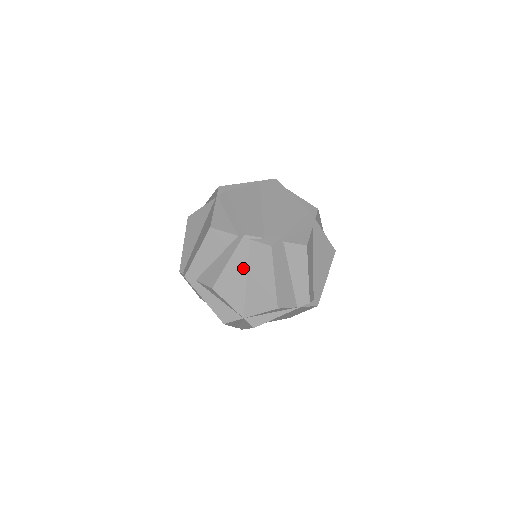
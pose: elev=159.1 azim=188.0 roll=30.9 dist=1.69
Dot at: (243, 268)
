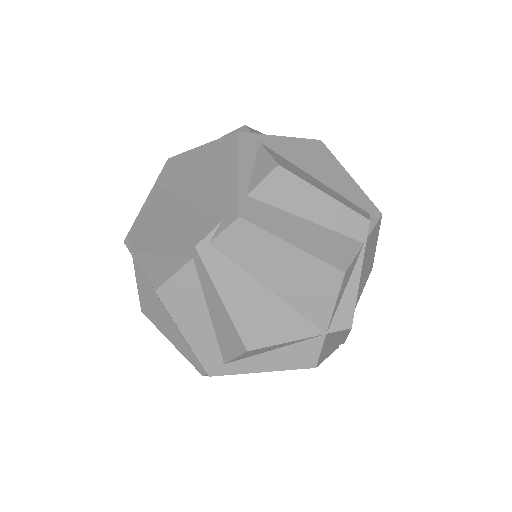
Dot at: (247, 284)
